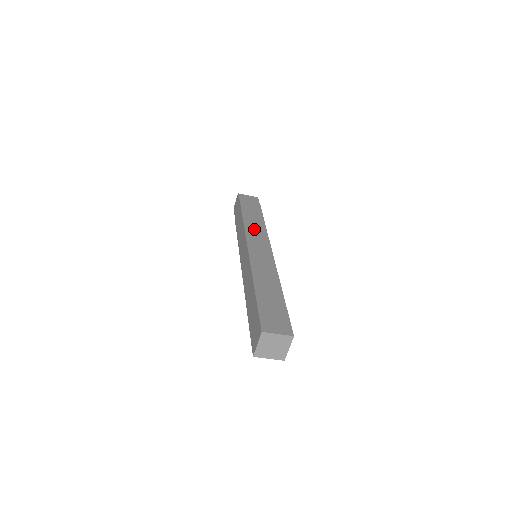
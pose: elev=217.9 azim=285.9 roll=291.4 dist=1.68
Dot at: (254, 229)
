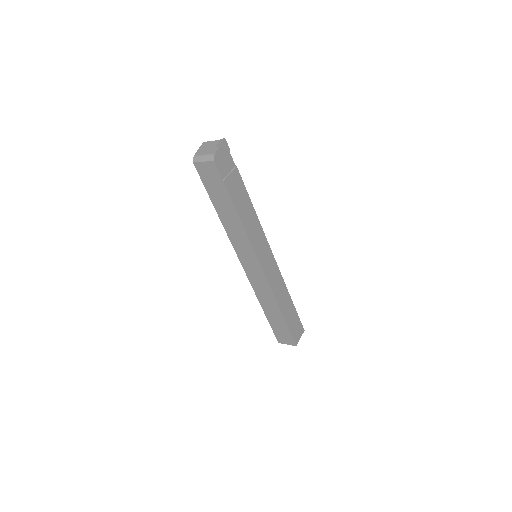
Dot at: (237, 240)
